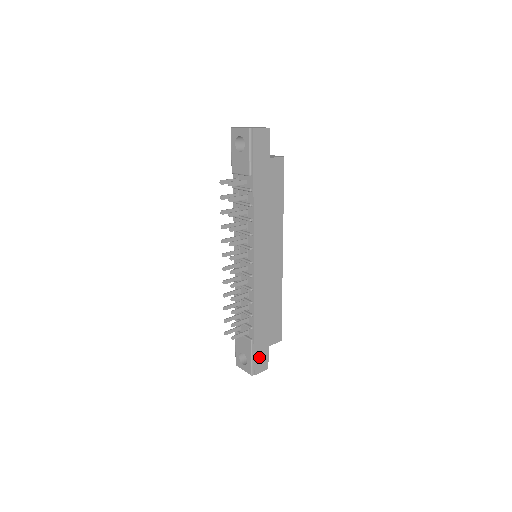
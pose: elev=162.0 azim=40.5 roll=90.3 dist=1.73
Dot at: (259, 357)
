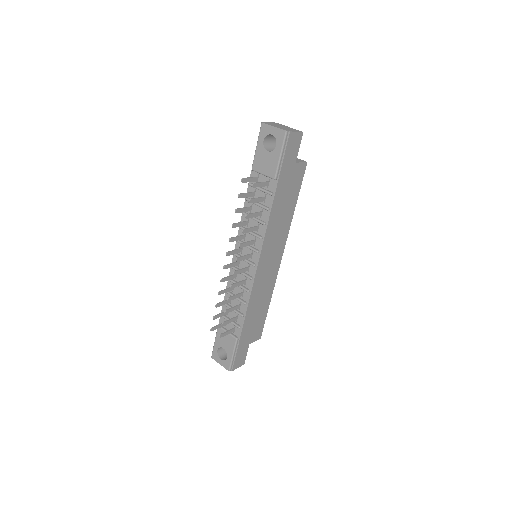
Dot at: (240, 354)
